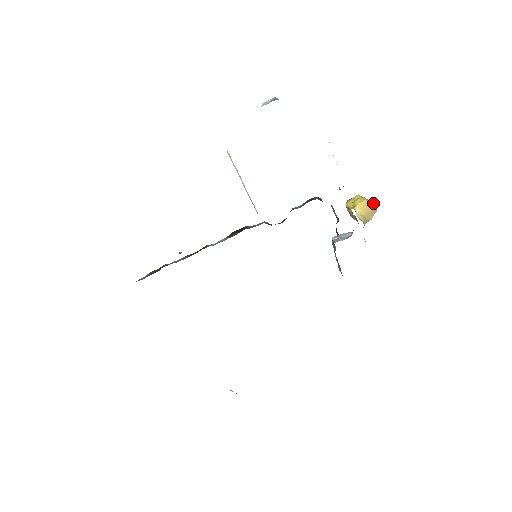
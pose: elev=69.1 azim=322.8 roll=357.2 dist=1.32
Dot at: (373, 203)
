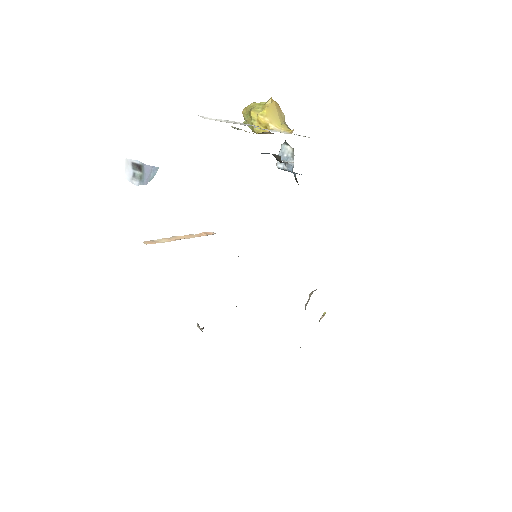
Dot at: (271, 103)
